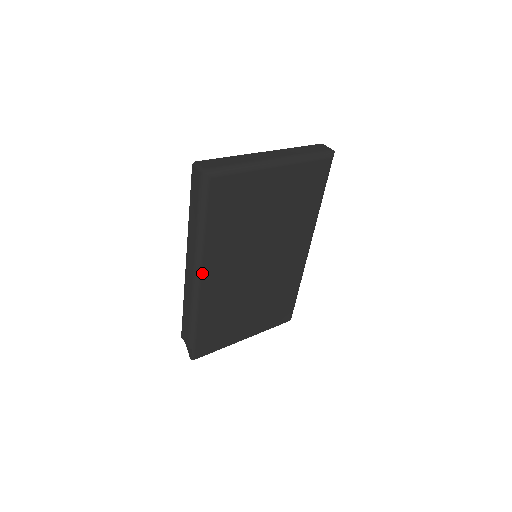
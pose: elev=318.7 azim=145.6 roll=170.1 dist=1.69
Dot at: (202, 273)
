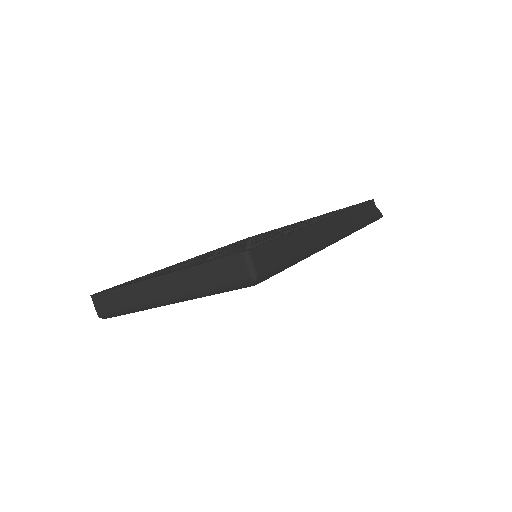
Dot at: occluded
